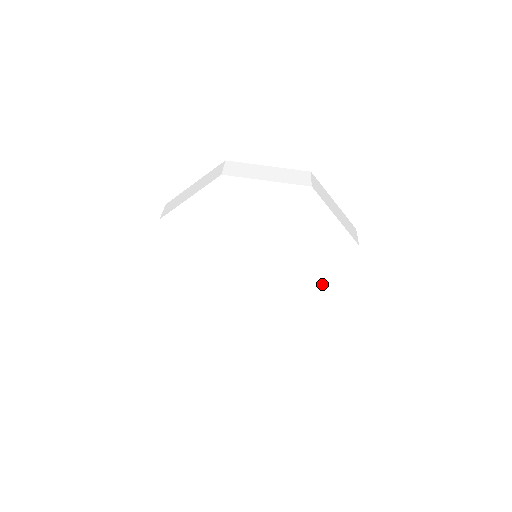
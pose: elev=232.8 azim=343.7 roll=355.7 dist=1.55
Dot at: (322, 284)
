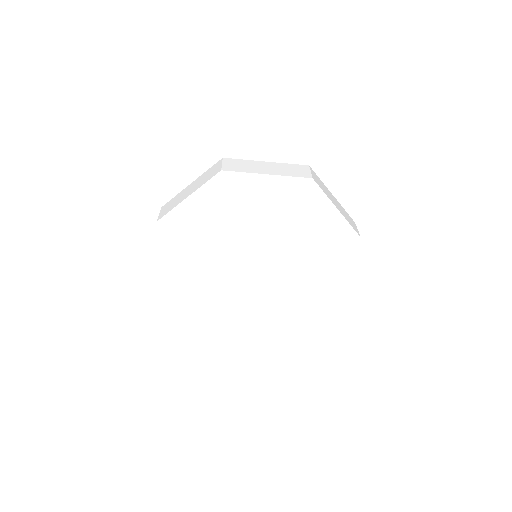
Dot at: (324, 234)
